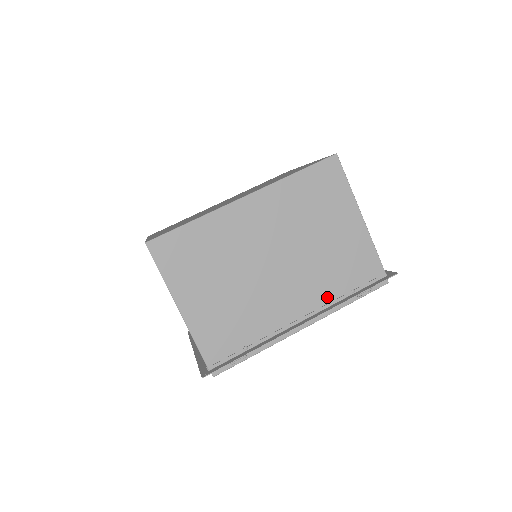
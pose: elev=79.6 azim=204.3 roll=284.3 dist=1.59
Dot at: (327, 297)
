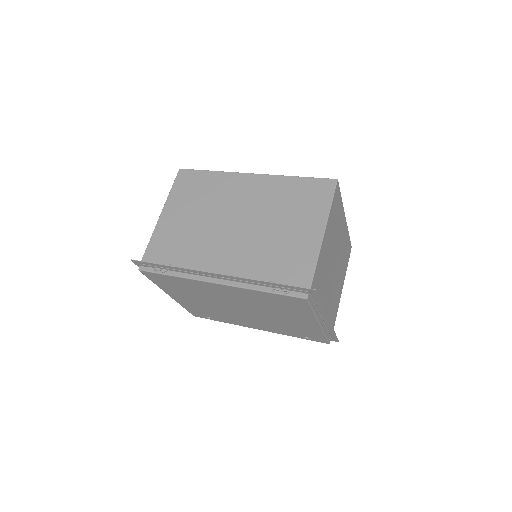
Dot at: (250, 273)
